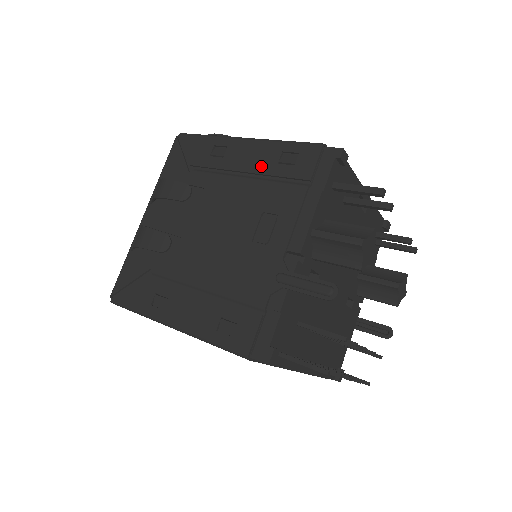
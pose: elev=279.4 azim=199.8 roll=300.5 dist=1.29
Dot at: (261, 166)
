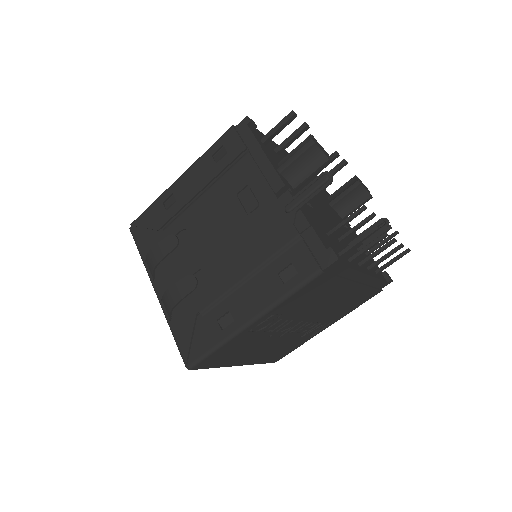
Dot at: (207, 176)
